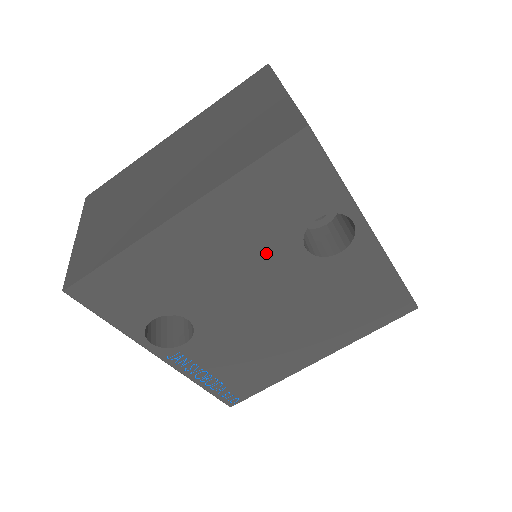
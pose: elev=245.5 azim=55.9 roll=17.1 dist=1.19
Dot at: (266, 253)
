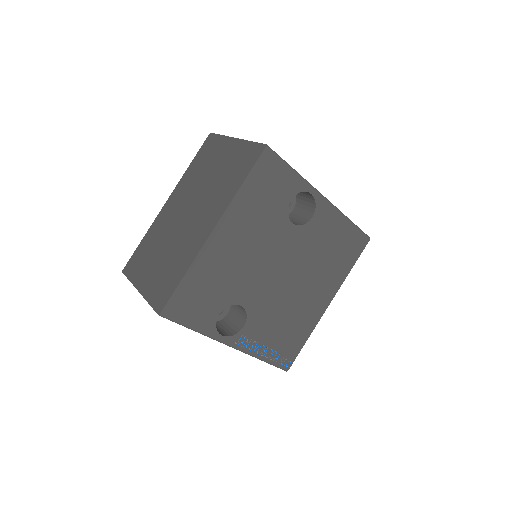
Dot at: (271, 235)
